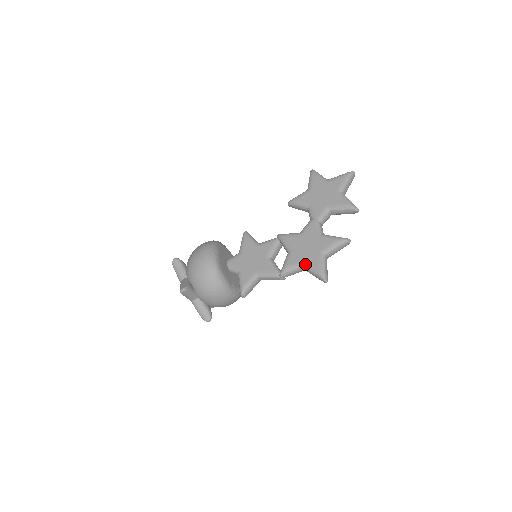
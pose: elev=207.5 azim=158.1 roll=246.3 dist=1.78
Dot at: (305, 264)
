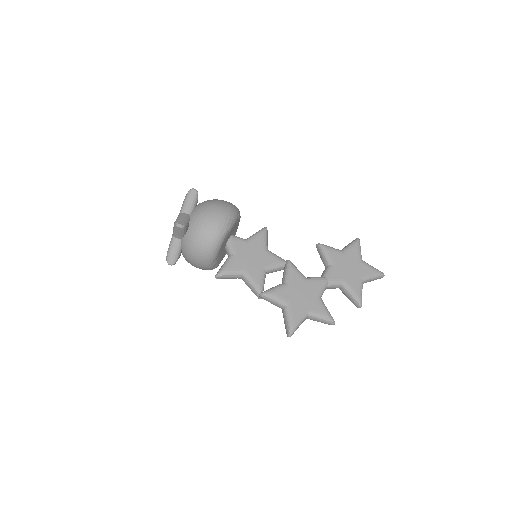
Dot at: (288, 307)
